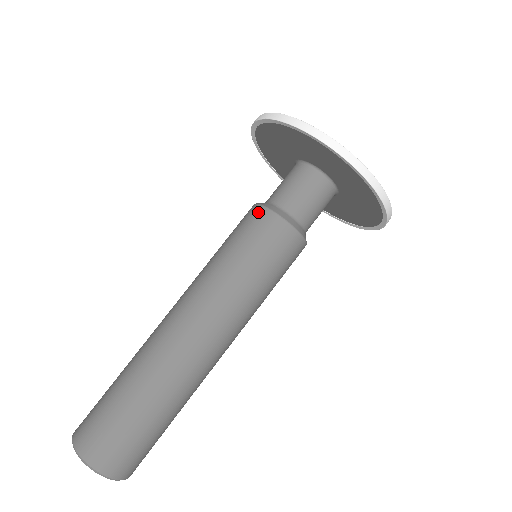
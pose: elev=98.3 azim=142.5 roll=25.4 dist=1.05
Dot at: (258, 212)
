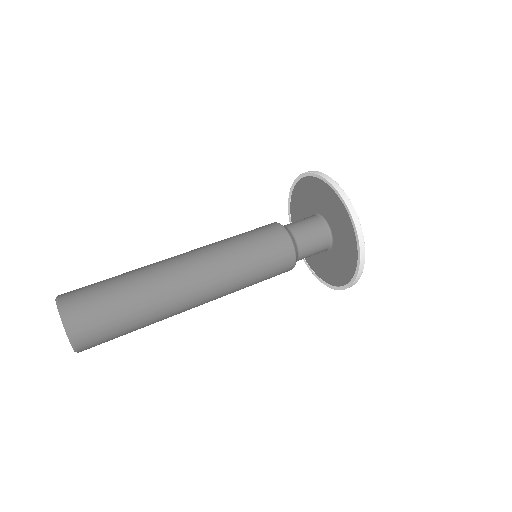
Dot at: occluded
